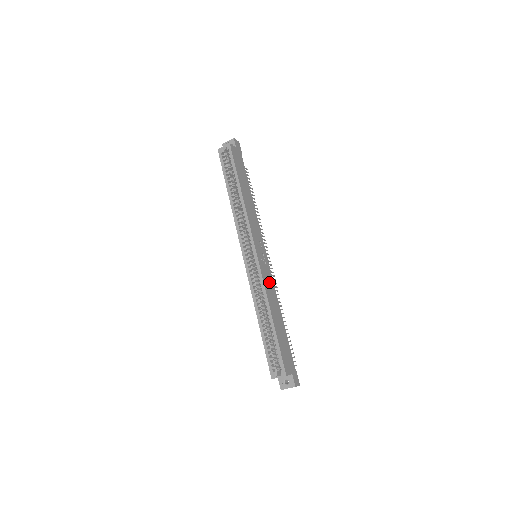
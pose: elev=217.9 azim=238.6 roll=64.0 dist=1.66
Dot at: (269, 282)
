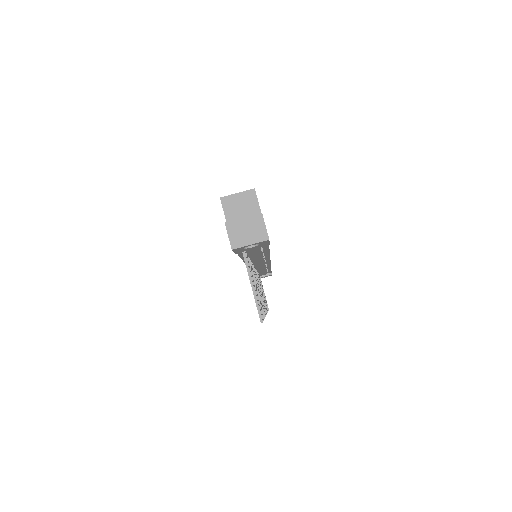
Dot at: occluded
